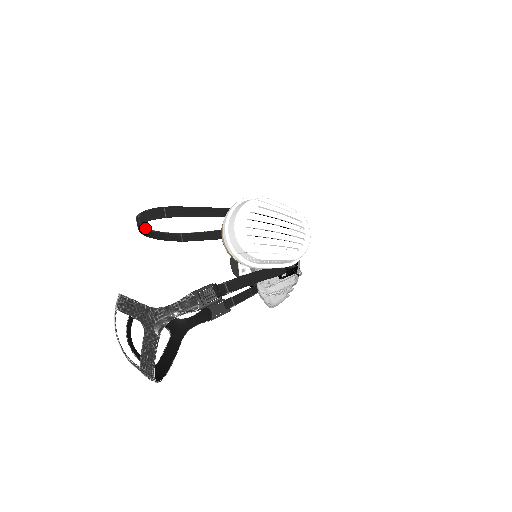
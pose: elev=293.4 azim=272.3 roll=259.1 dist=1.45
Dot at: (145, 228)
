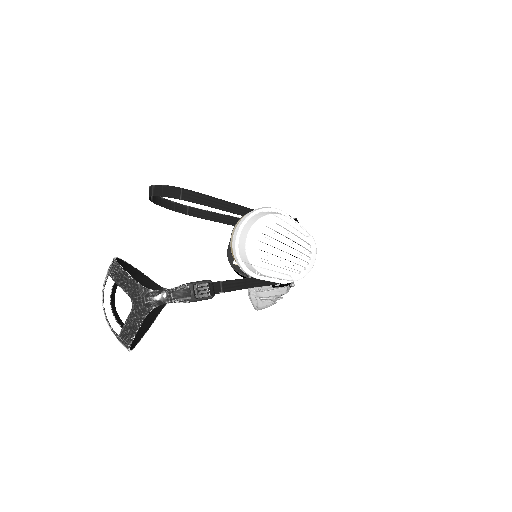
Dot at: occluded
